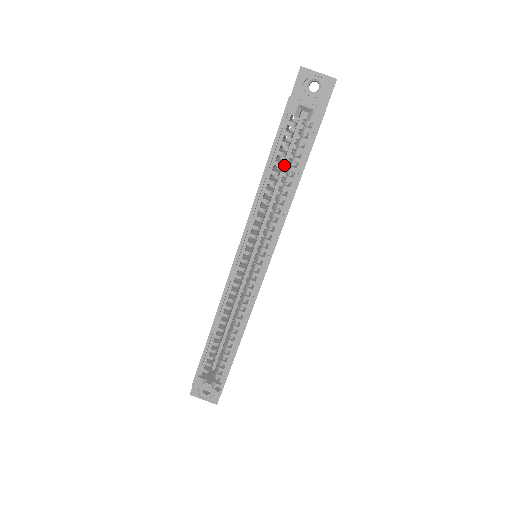
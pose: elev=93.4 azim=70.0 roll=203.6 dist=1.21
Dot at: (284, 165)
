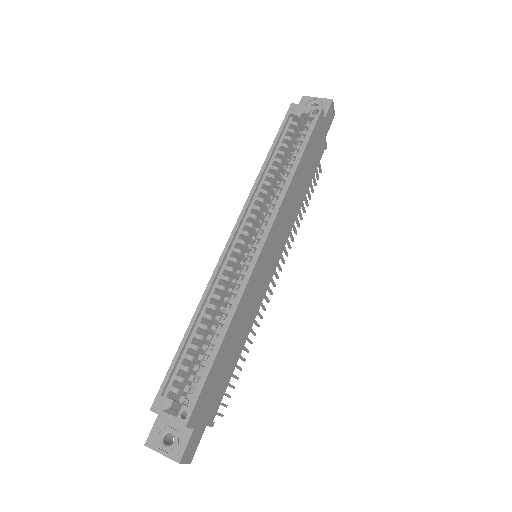
Dot at: occluded
